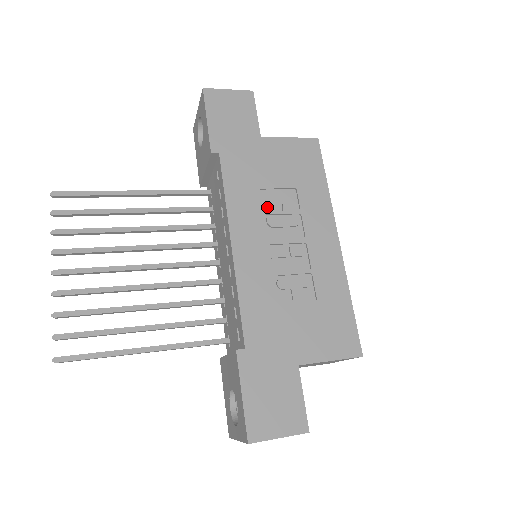
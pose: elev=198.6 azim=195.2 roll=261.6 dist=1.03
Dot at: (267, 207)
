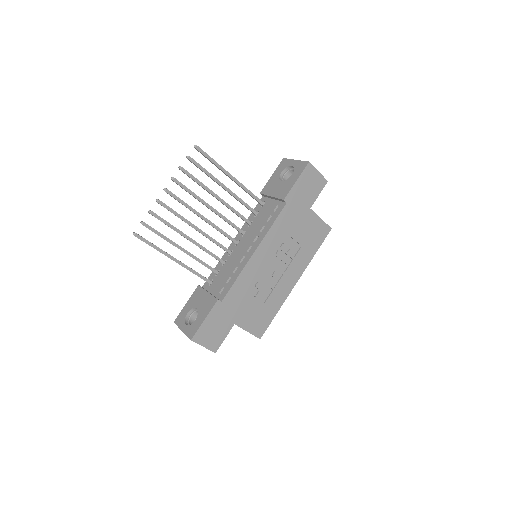
Dot at: (283, 245)
